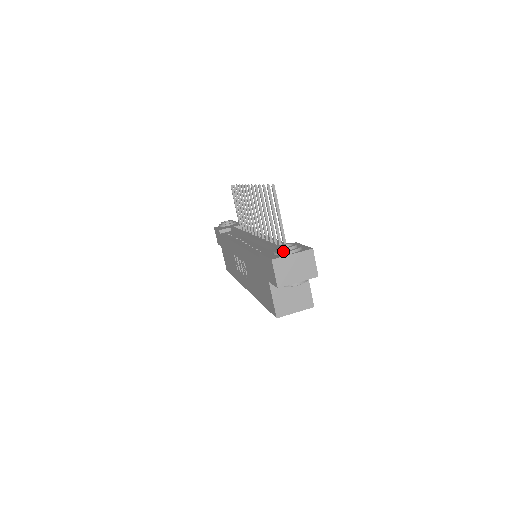
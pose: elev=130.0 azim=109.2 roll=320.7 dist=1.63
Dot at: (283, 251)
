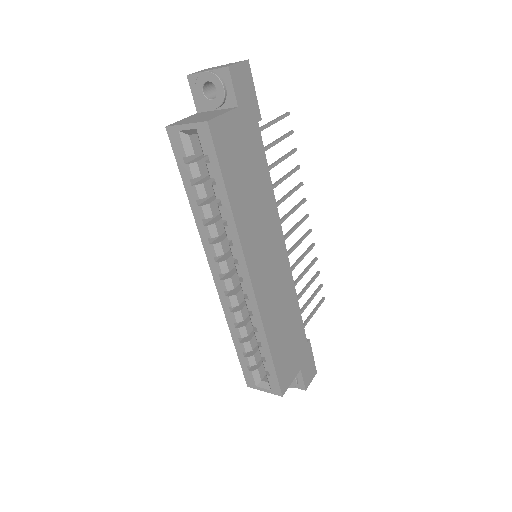
Dot at: occluded
